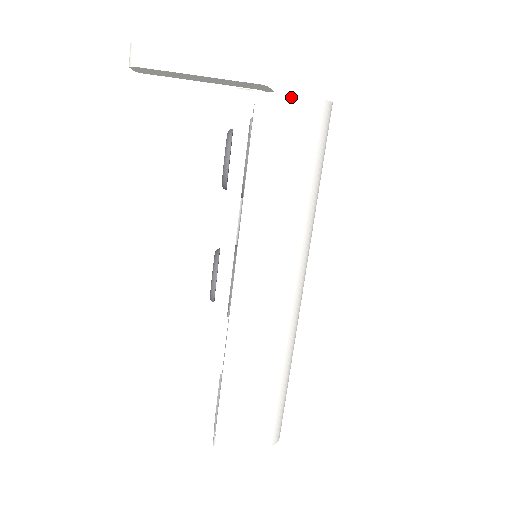
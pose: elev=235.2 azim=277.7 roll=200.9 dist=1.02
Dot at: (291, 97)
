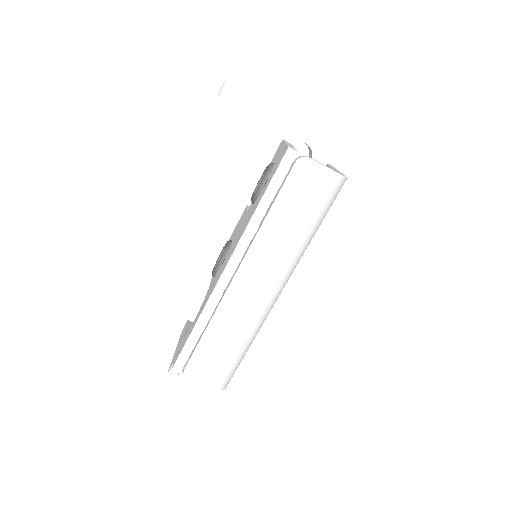
Dot at: (321, 166)
